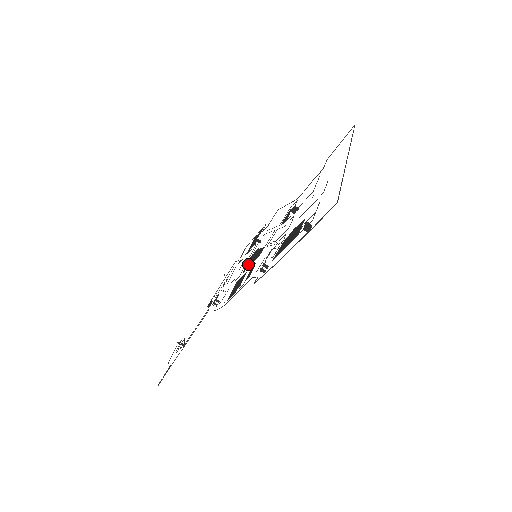
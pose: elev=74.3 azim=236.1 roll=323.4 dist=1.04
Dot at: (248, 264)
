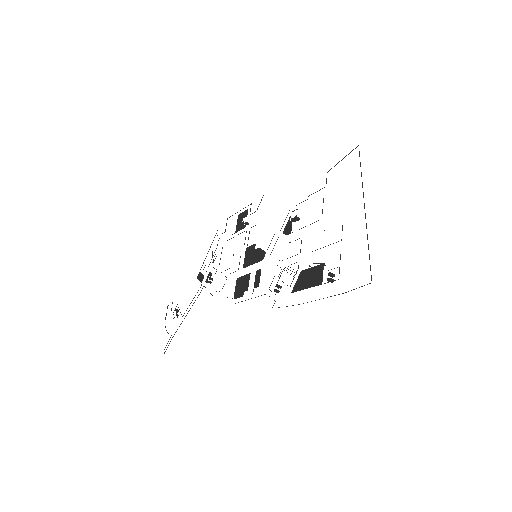
Dot at: (247, 261)
